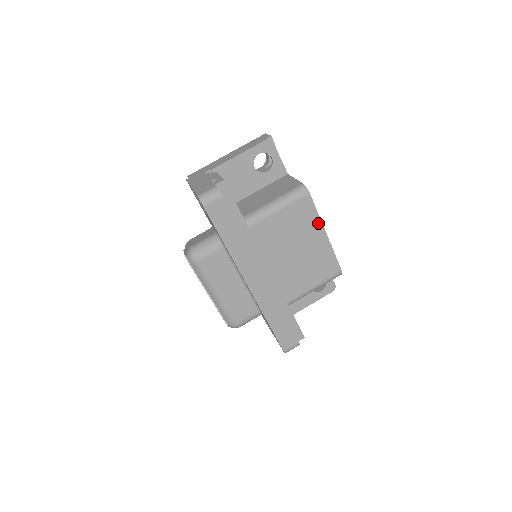
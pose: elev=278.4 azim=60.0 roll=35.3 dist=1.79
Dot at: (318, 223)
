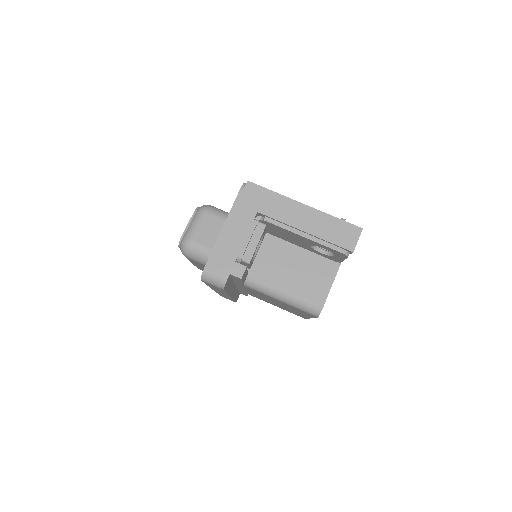
Dot at: (309, 316)
